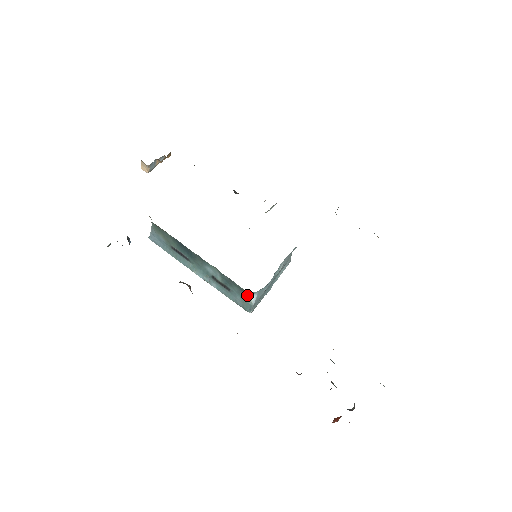
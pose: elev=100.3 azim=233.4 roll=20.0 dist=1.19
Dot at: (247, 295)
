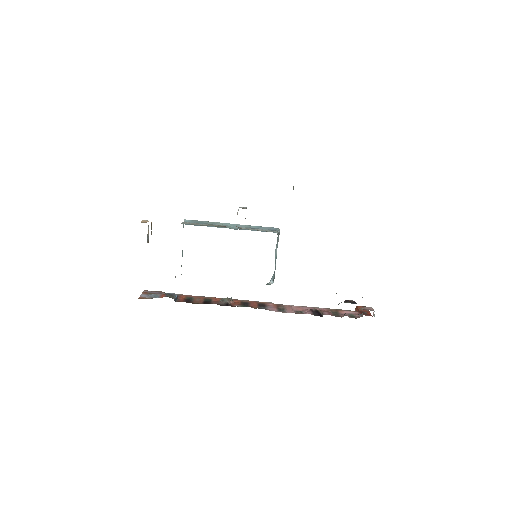
Dot at: (266, 284)
